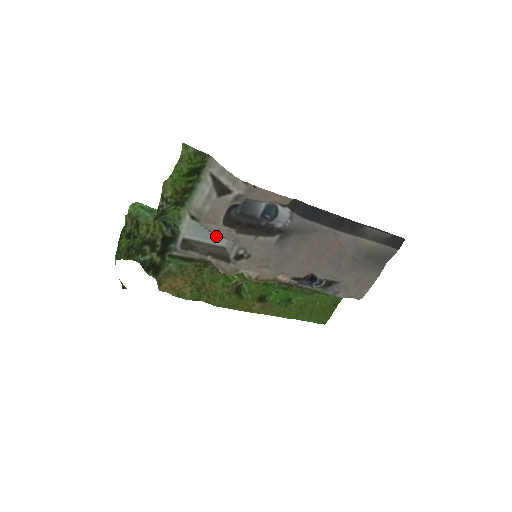
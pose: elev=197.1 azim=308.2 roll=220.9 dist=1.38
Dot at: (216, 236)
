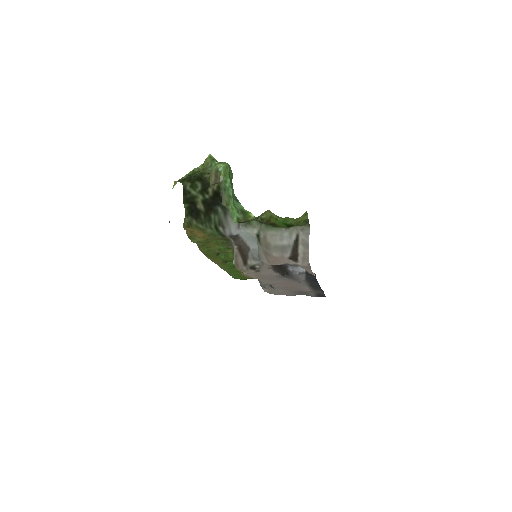
Dot at: (254, 242)
